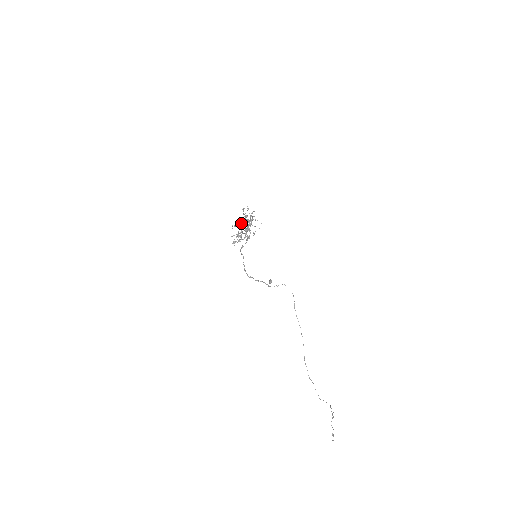
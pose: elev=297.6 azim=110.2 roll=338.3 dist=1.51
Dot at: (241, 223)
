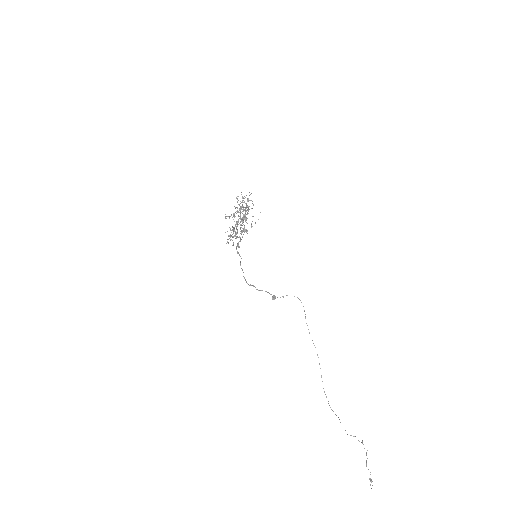
Dot at: occluded
